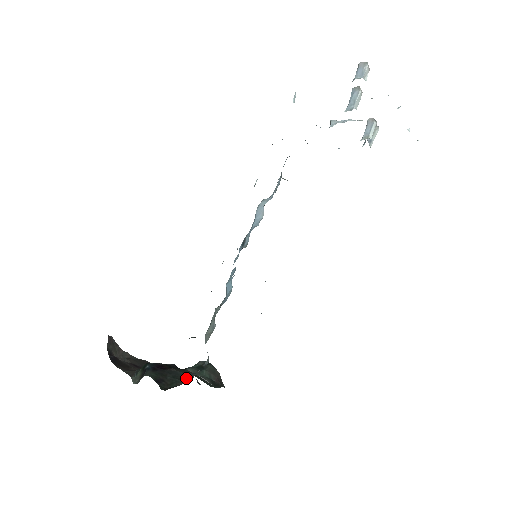
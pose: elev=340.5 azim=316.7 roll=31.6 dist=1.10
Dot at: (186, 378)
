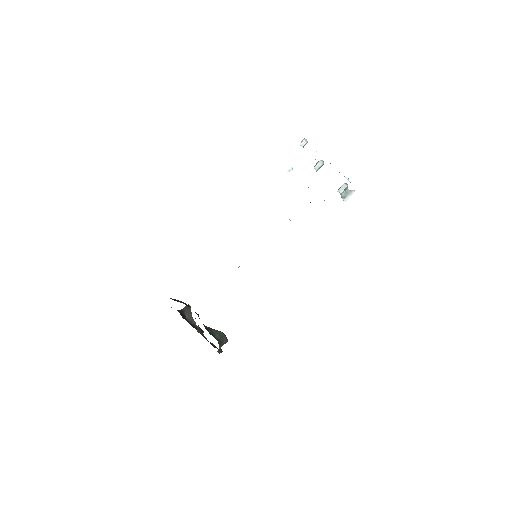
Dot at: occluded
